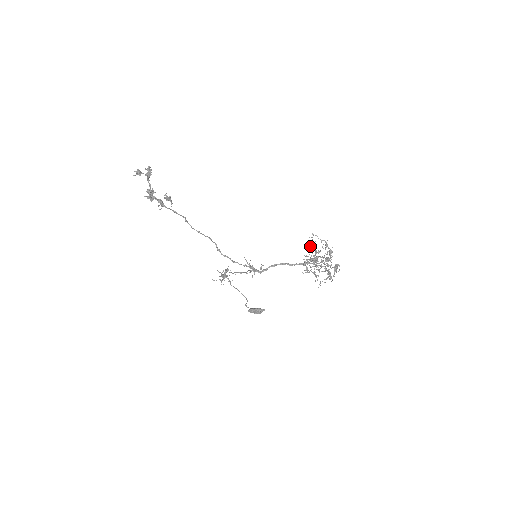
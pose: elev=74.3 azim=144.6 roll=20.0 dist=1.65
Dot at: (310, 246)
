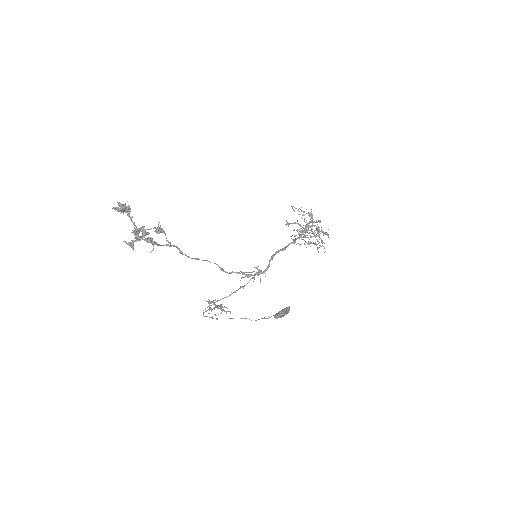
Dot at: (286, 224)
